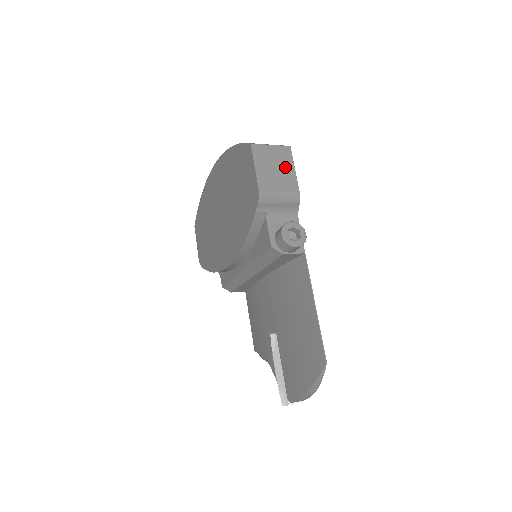
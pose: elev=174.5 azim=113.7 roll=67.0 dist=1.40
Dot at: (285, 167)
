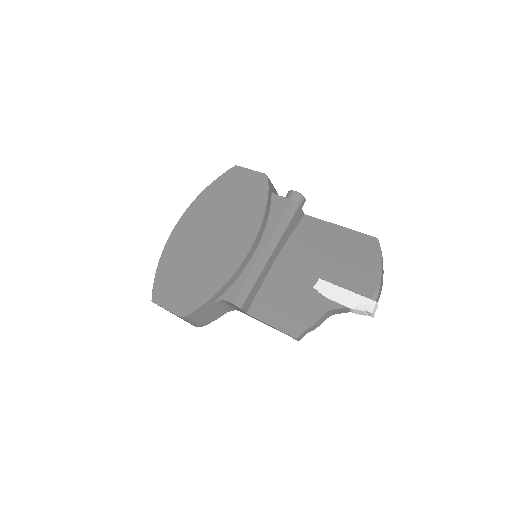
Dot at: occluded
